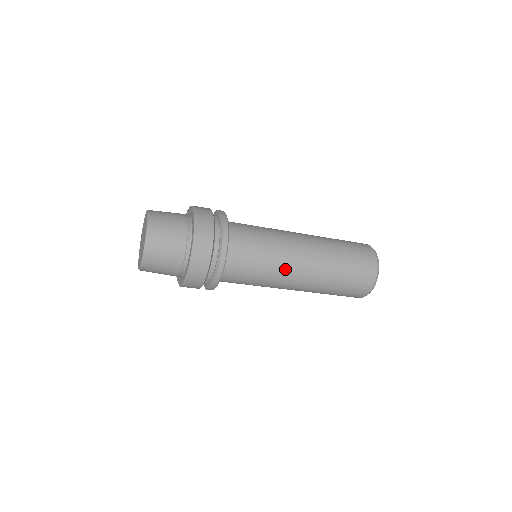
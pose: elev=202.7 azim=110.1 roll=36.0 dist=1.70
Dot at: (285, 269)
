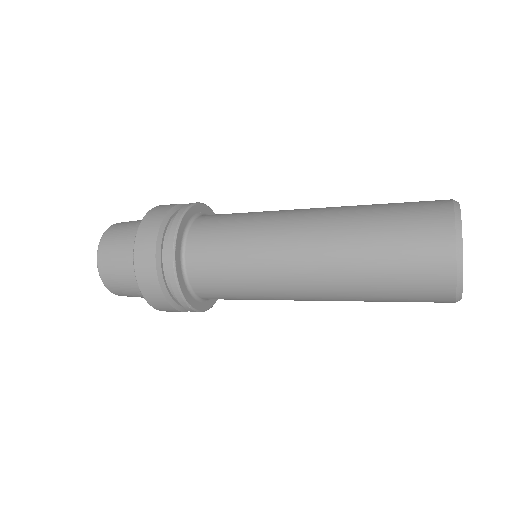
Dot at: (274, 279)
